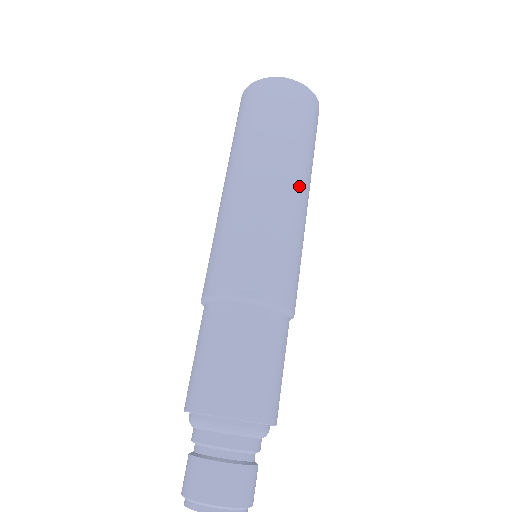
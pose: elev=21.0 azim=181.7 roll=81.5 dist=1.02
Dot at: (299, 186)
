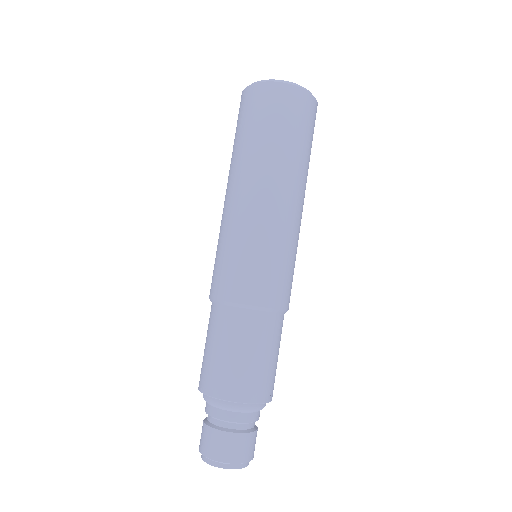
Dot at: occluded
